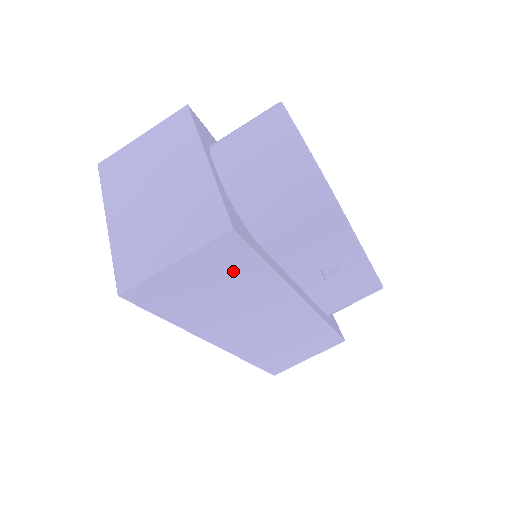
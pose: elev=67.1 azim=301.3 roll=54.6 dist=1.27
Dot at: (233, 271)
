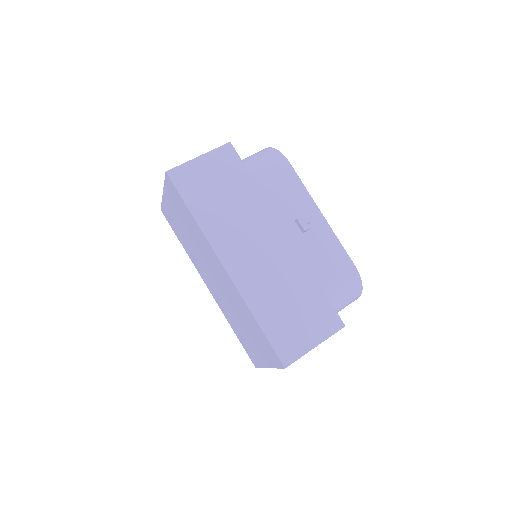
Dot at: (232, 177)
